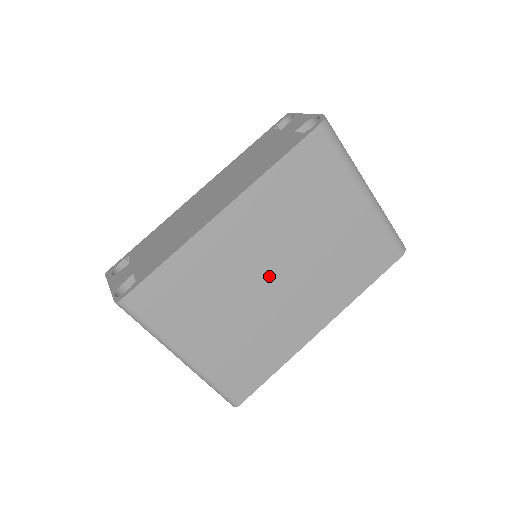
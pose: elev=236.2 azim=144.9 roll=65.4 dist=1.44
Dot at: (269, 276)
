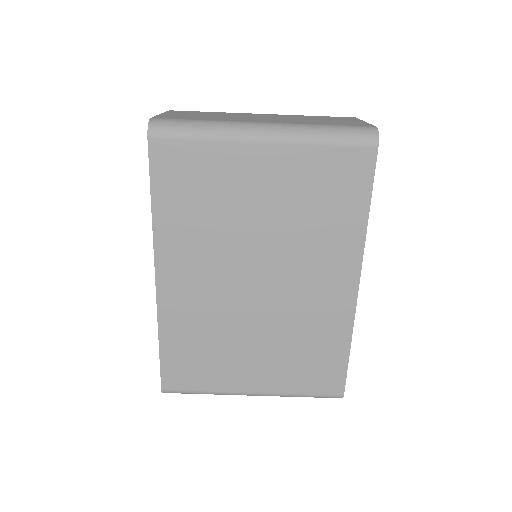
Dot at: (251, 288)
